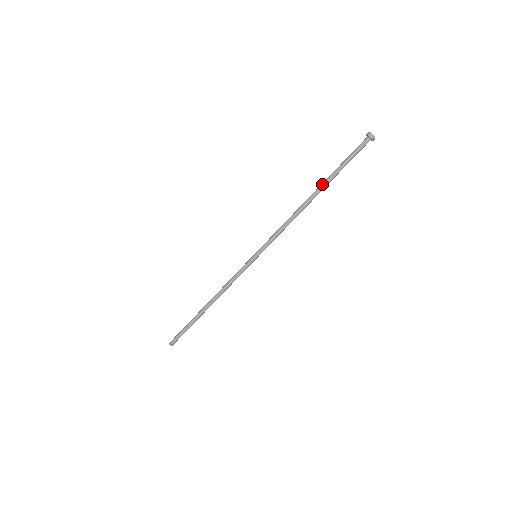
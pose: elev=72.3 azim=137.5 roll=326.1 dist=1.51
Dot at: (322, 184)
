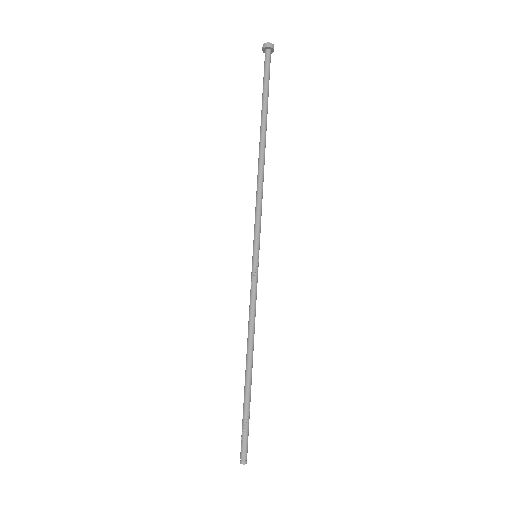
Dot at: (263, 124)
